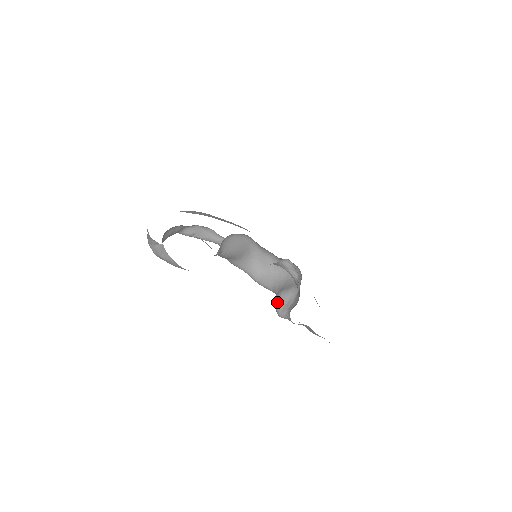
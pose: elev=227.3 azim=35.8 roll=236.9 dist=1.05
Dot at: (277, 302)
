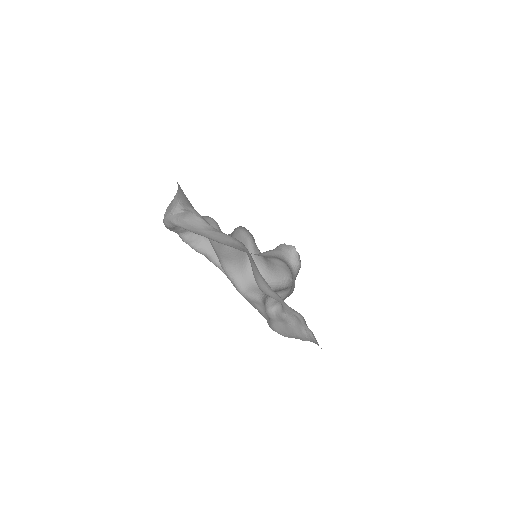
Dot at: (268, 299)
